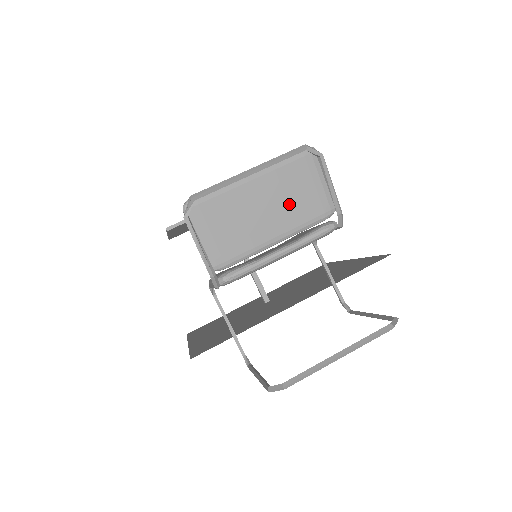
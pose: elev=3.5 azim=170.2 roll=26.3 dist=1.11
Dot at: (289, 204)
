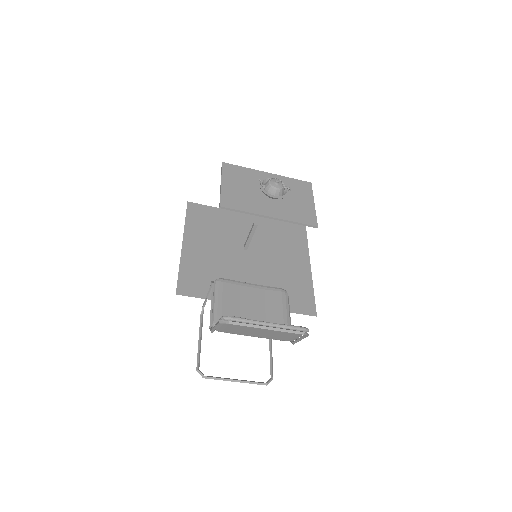
Dot at: (274, 335)
